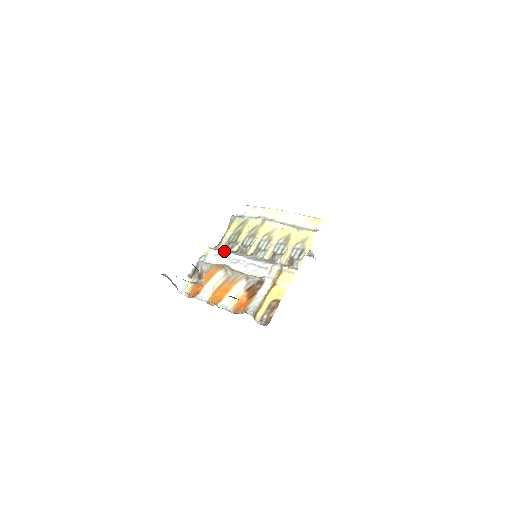
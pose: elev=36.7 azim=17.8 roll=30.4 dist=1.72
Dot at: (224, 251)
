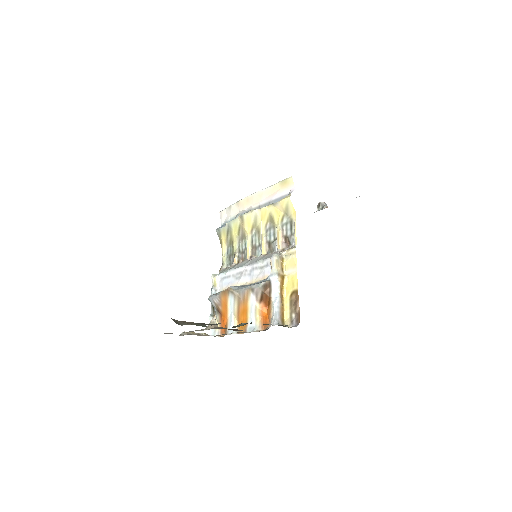
Dot at: (226, 271)
